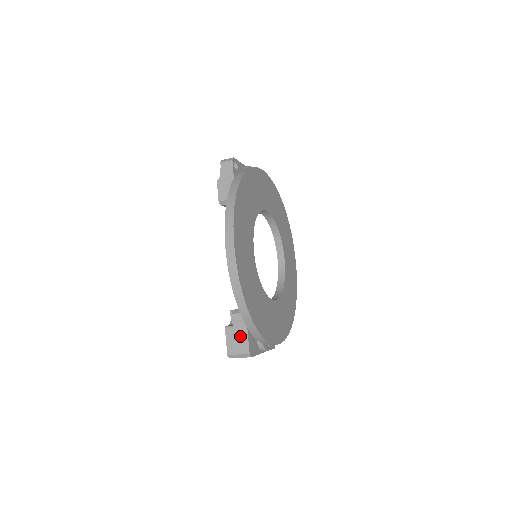
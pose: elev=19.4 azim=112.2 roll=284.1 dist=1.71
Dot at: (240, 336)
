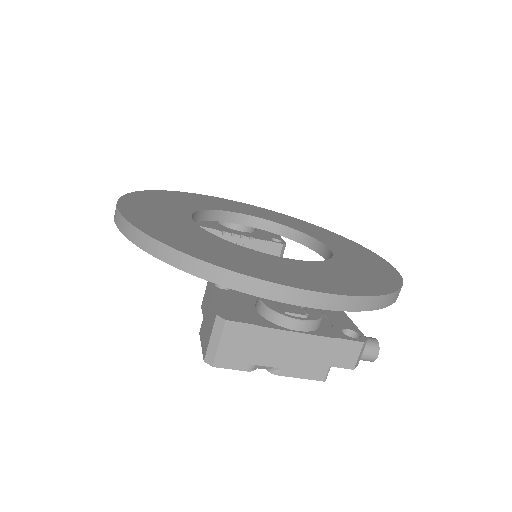
Dot at: (208, 314)
